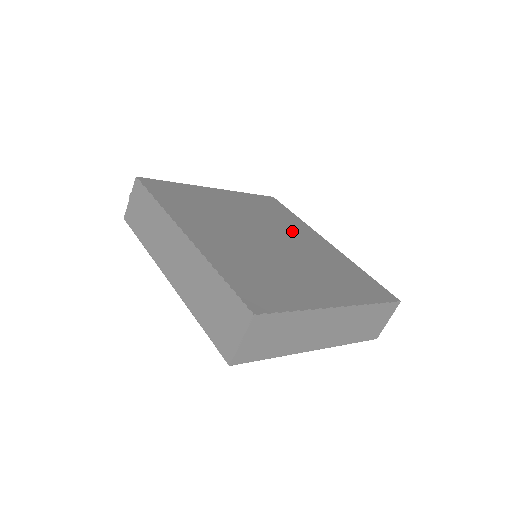
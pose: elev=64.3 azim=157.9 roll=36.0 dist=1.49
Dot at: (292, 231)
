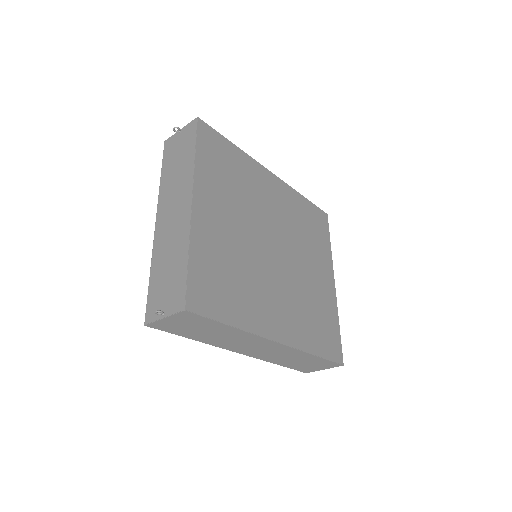
Dot at: (262, 198)
